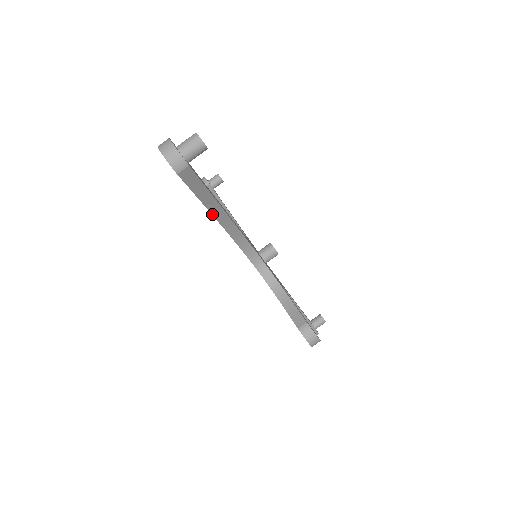
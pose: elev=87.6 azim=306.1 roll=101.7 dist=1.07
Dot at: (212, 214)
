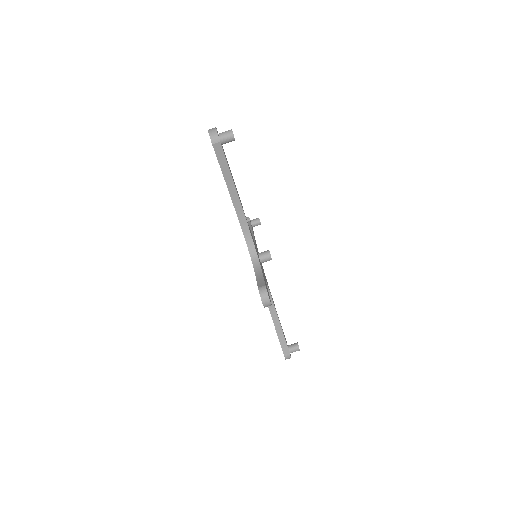
Dot at: (228, 189)
